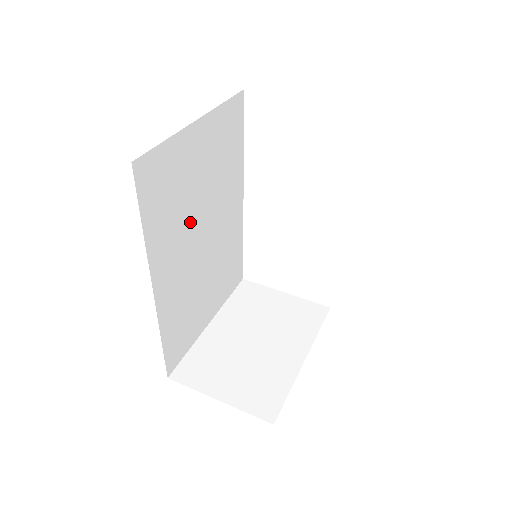
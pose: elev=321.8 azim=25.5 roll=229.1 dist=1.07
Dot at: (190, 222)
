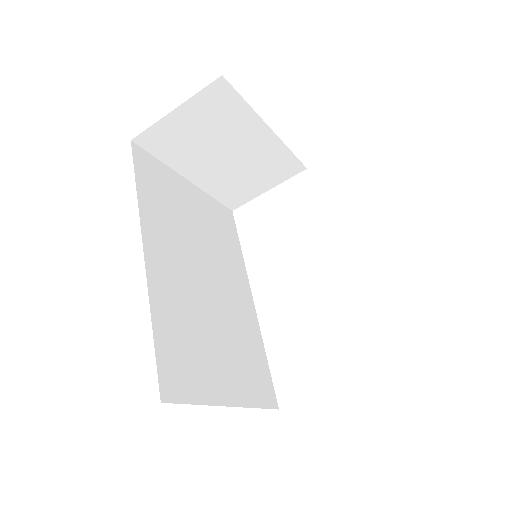
Dot at: (187, 243)
